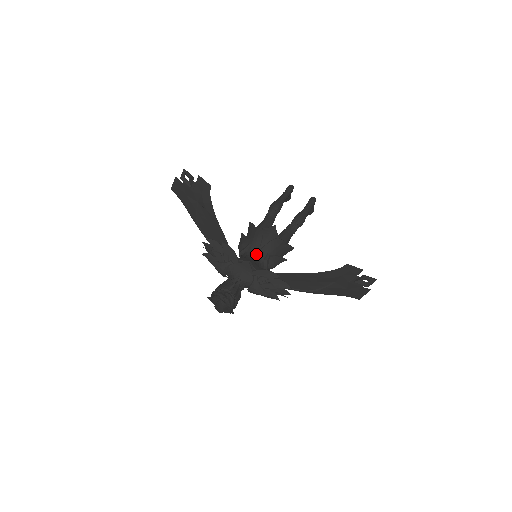
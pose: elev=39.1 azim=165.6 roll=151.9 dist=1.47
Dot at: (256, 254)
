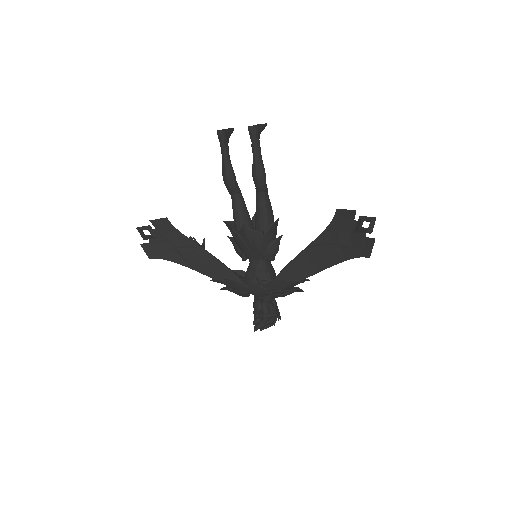
Dot at: (254, 258)
